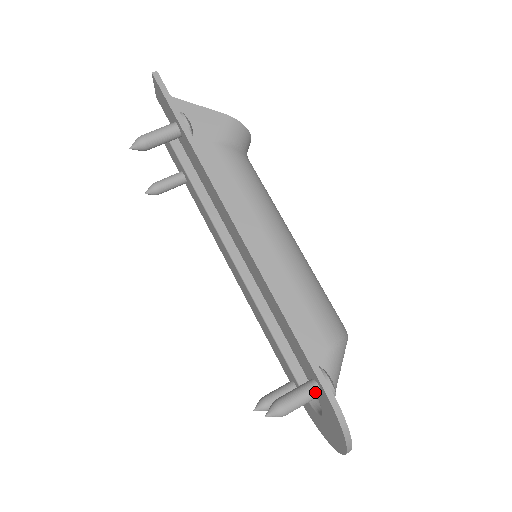
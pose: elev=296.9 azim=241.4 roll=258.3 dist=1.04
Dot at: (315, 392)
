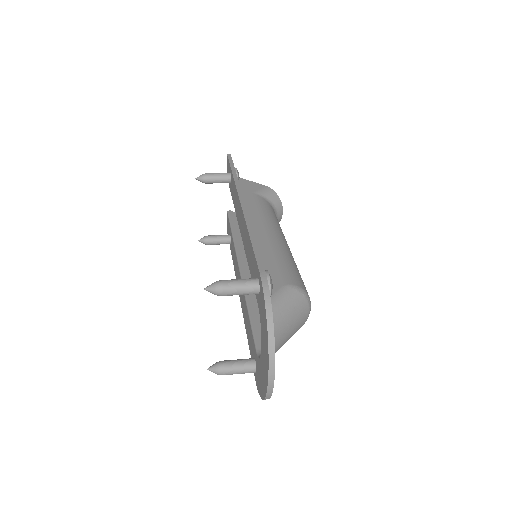
Dot at: (253, 281)
